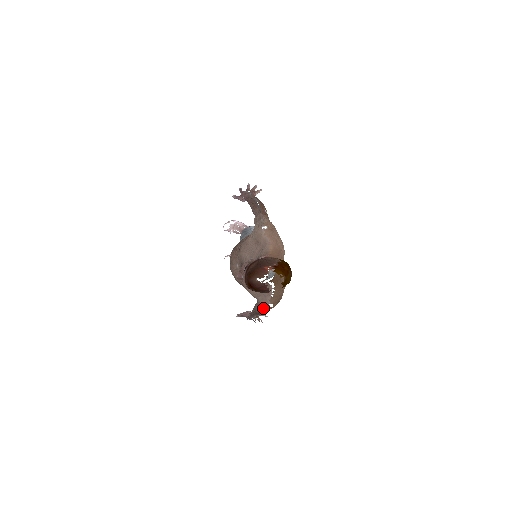
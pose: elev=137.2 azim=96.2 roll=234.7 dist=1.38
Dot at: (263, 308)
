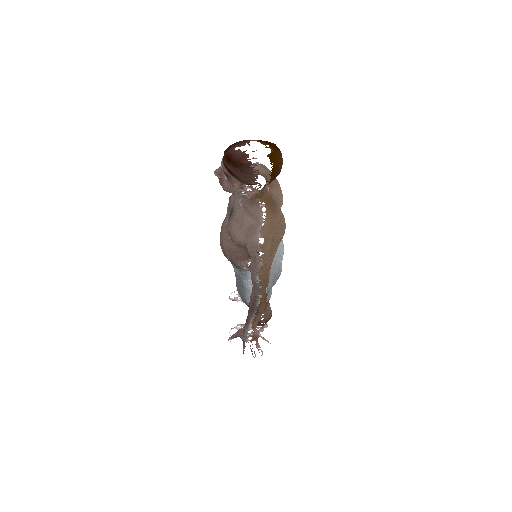
Dot at: (257, 284)
